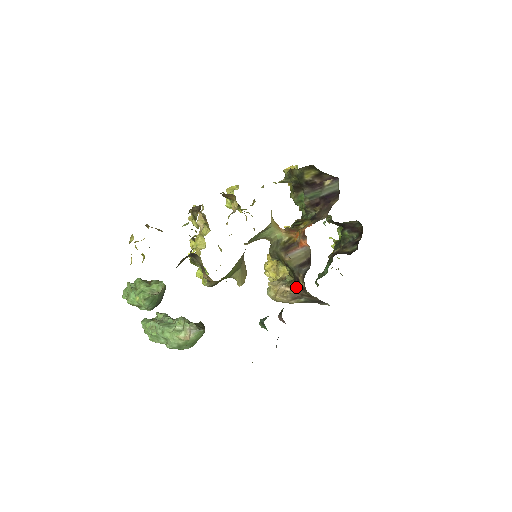
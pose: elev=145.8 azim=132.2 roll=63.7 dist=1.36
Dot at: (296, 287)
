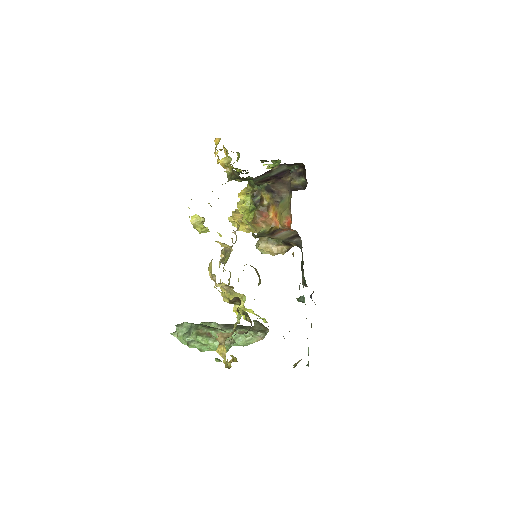
Dot at: (288, 245)
